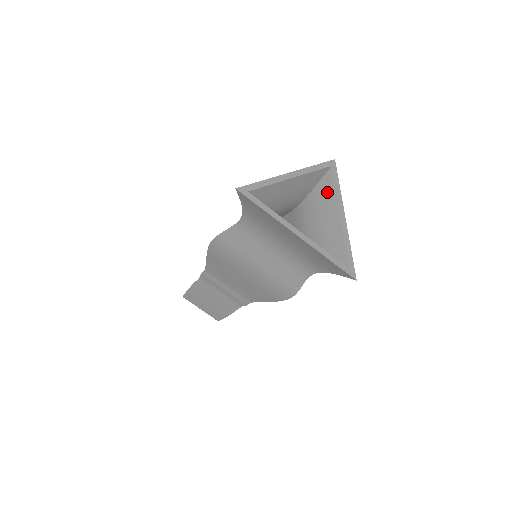
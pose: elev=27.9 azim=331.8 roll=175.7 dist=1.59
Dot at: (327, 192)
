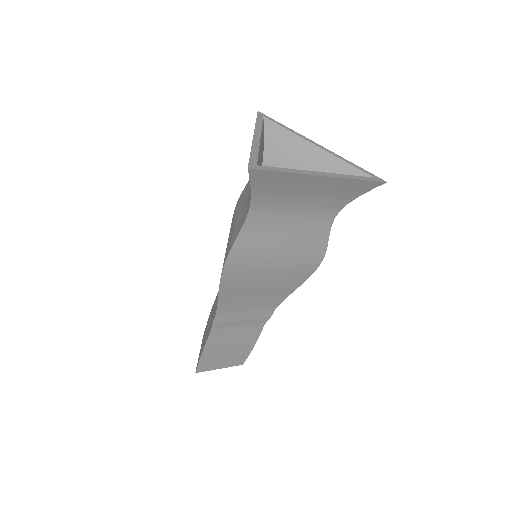
Dot at: (282, 140)
